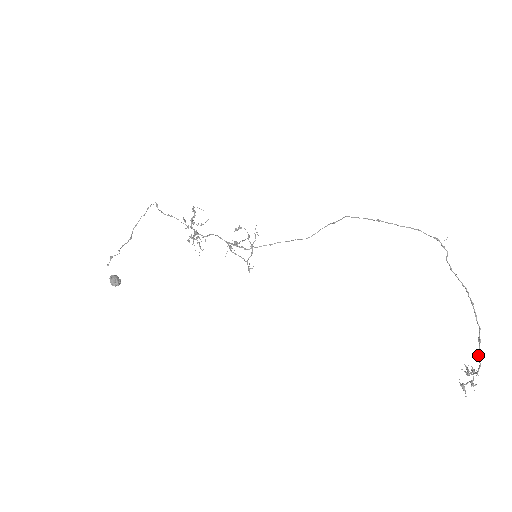
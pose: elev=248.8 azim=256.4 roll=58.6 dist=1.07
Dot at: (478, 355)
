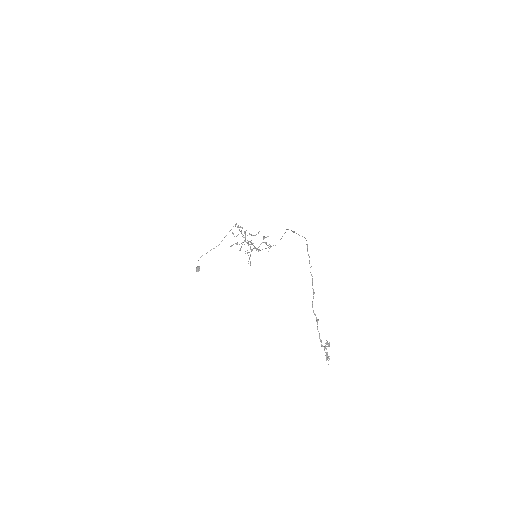
Dot at: occluded
